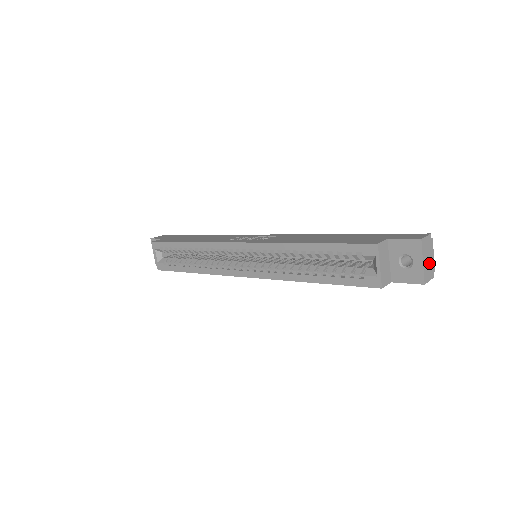
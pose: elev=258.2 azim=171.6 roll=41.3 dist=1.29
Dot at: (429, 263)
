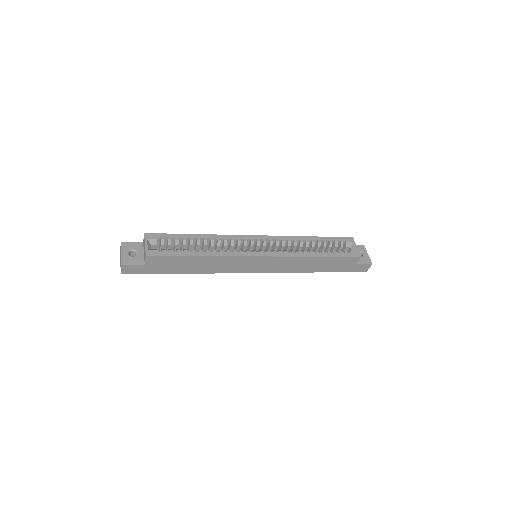
Dot at: occluded
